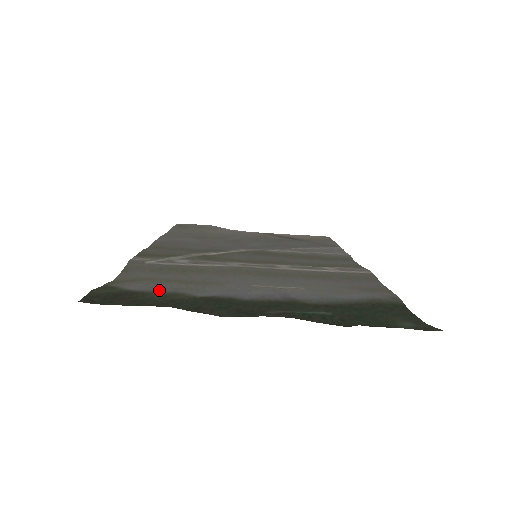
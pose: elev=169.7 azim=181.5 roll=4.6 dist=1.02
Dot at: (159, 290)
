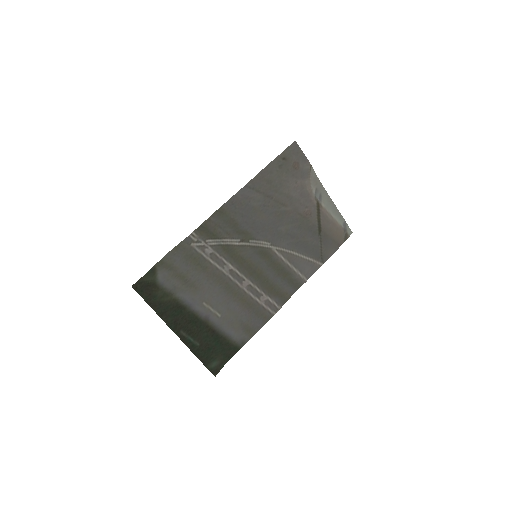
Dot at: (167, 286)
